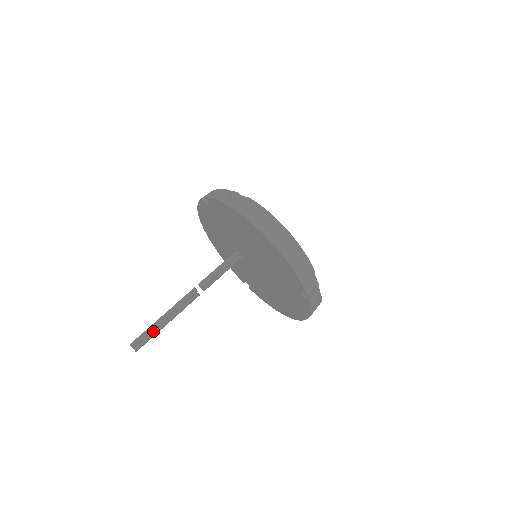
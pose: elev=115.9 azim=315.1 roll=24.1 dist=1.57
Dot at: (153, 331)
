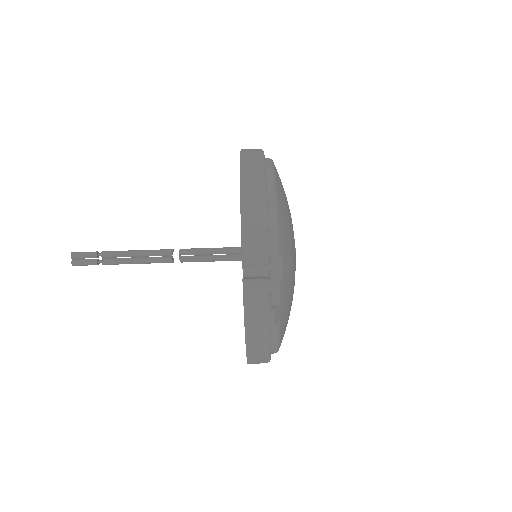
Dot at: (103, 259)
